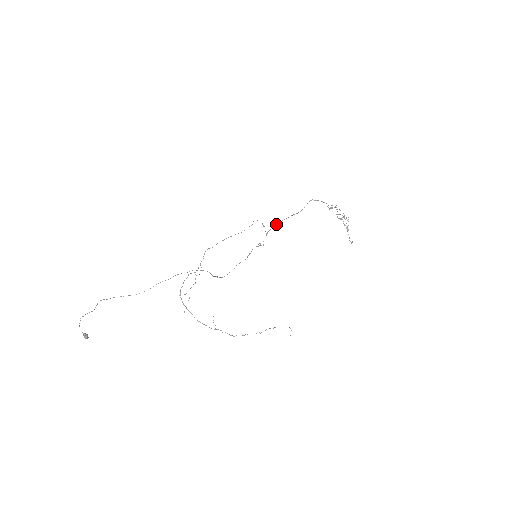
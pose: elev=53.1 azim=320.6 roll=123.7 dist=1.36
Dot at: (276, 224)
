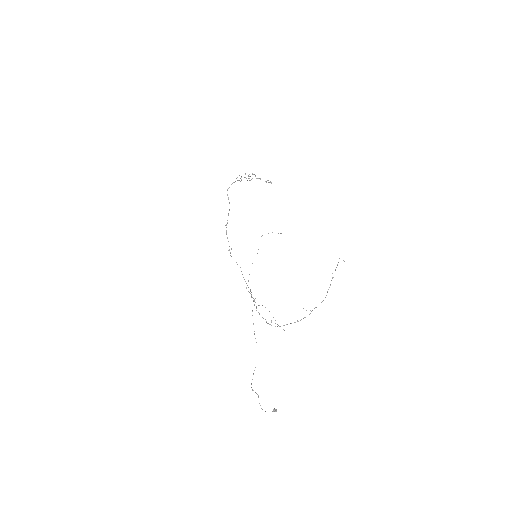
Dot at: occluded
